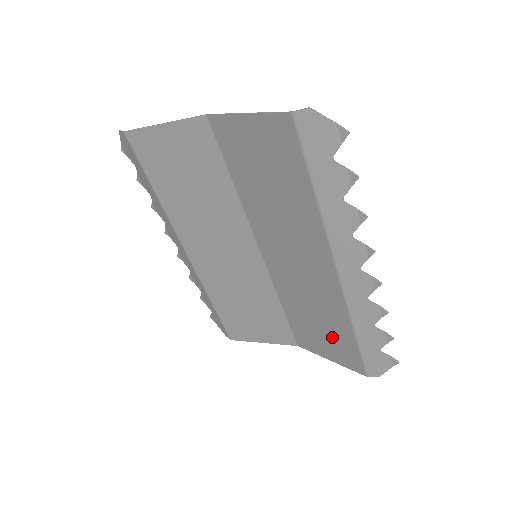
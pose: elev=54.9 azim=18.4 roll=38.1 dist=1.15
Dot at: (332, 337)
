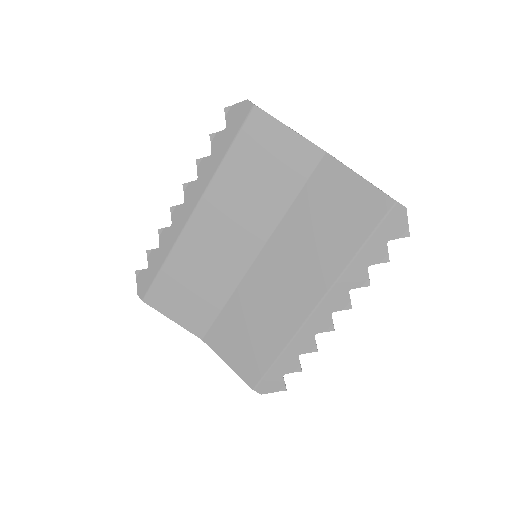
Dot at: (253, 347)
